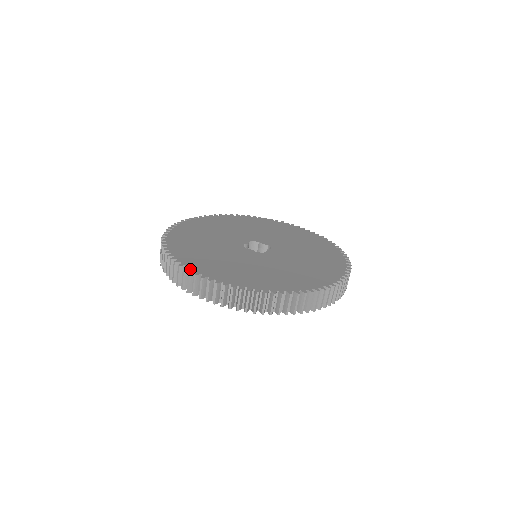
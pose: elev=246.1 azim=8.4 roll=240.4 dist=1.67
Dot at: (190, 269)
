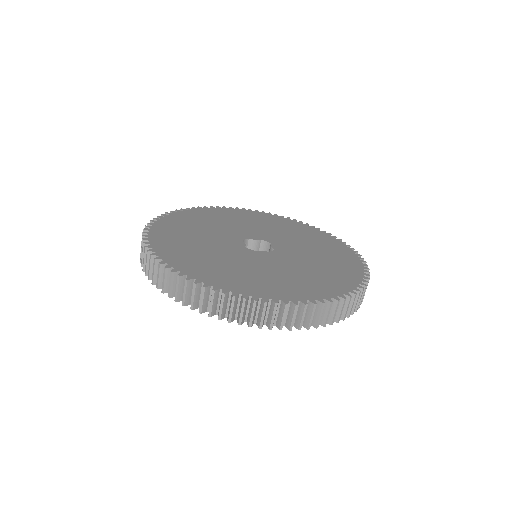
Dot at: (150, 229)
